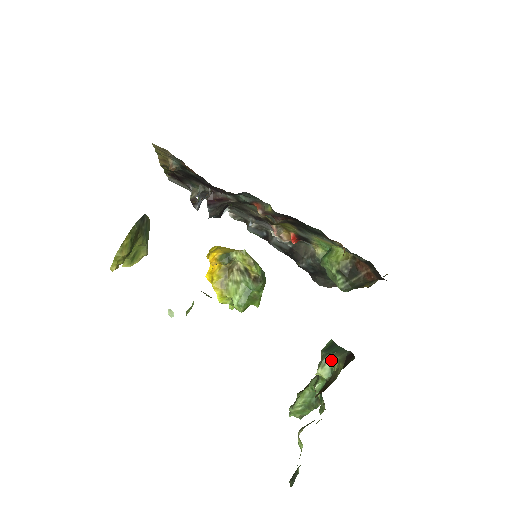
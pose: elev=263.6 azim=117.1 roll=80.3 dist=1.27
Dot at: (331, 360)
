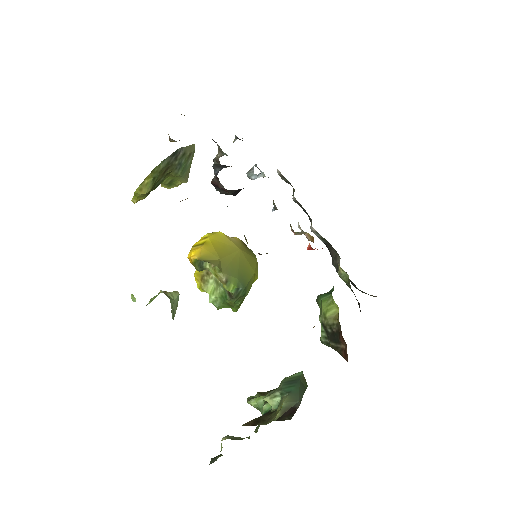
Dot at: (281, 398)
